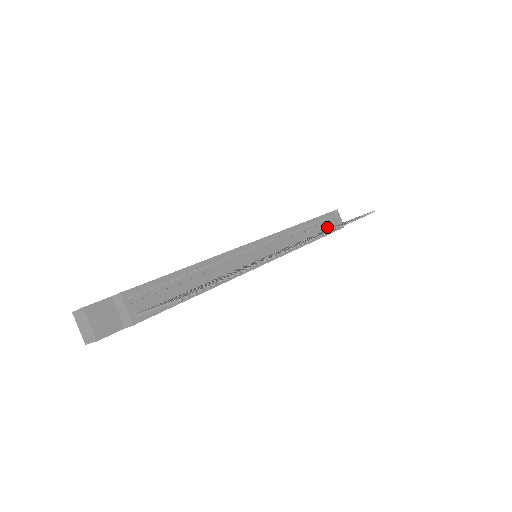
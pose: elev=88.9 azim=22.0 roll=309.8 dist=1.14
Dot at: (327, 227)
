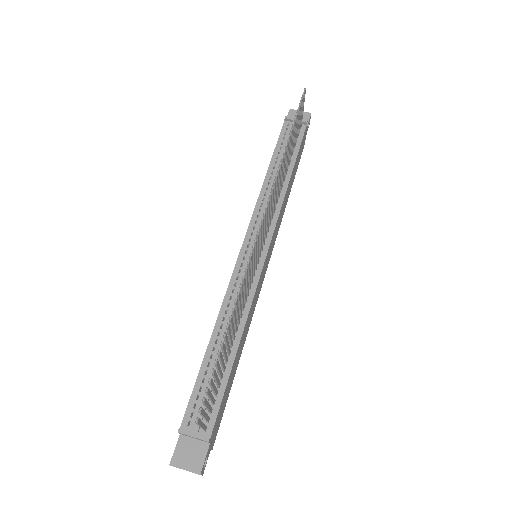
Dot at: occluded
